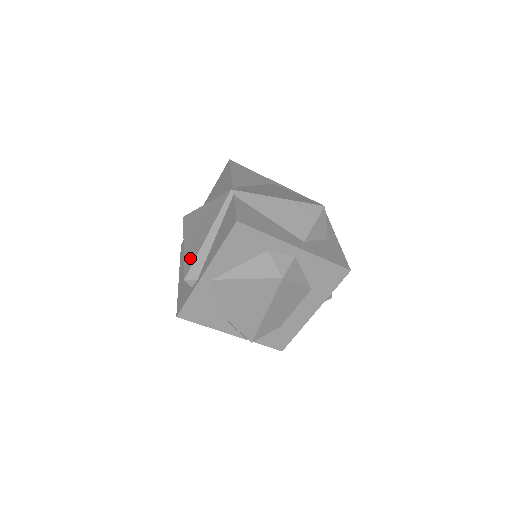
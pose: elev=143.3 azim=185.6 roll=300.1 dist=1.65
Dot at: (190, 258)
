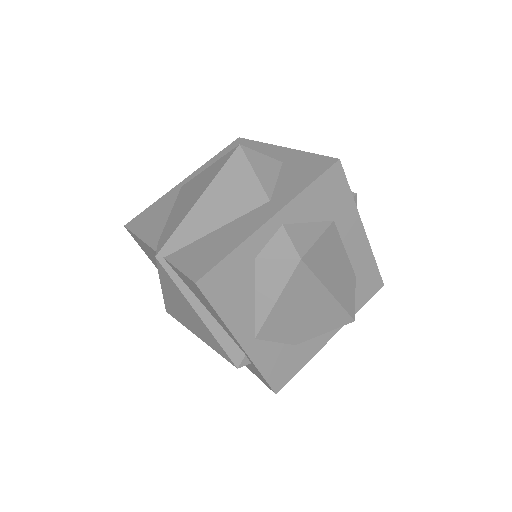
Dot at: (215, 345)
